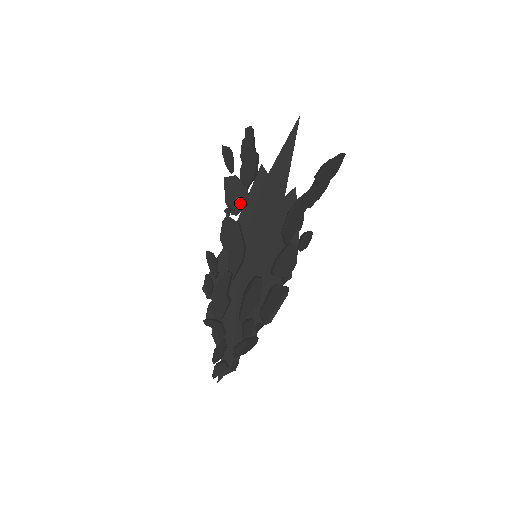
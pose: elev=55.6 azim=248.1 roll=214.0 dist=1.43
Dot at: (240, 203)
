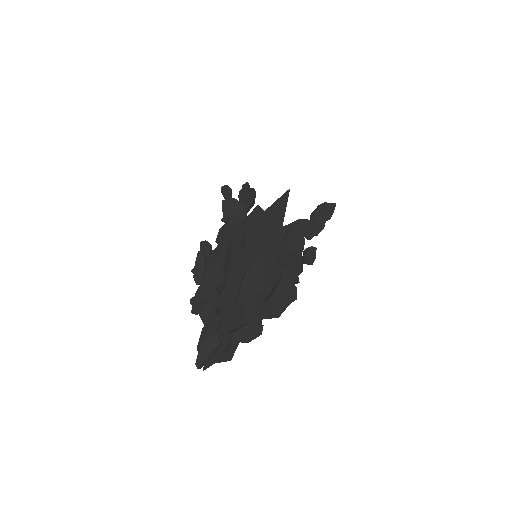
Dot at: (238, 217)
